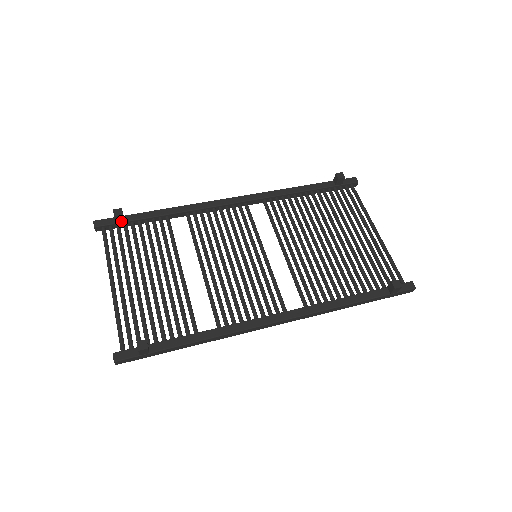
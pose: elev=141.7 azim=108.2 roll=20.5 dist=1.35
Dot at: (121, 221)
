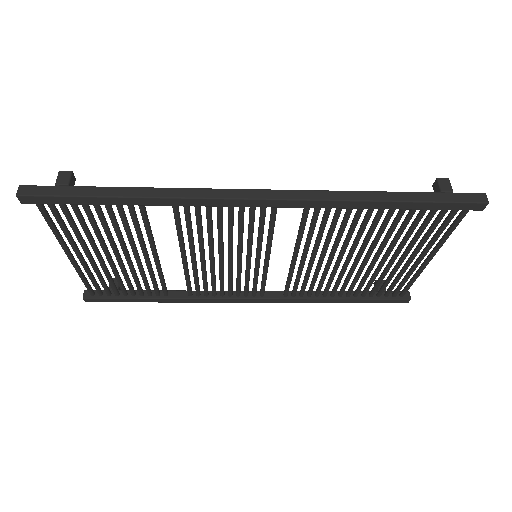
Dot at: occluded
